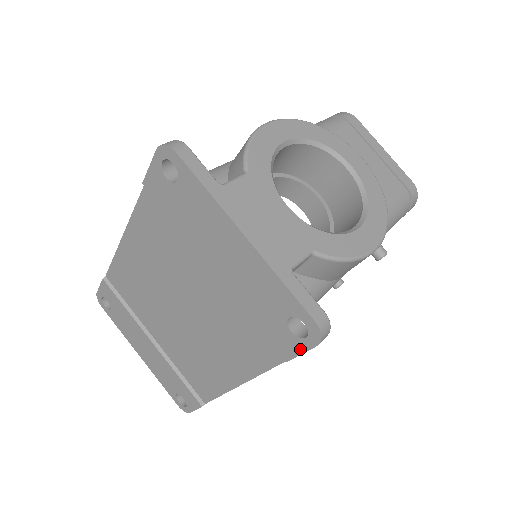
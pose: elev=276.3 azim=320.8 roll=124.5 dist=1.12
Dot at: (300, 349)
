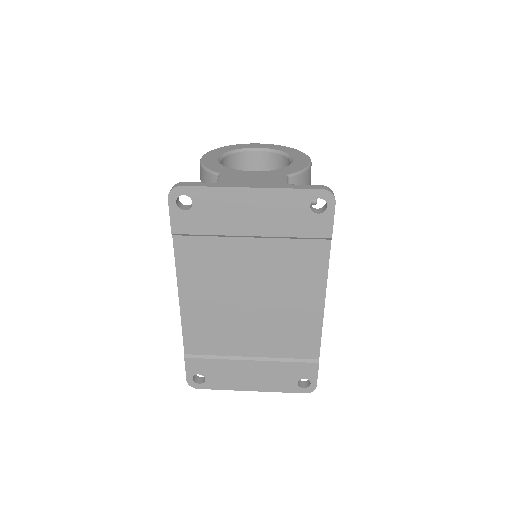
Dot at: (331, 218)
